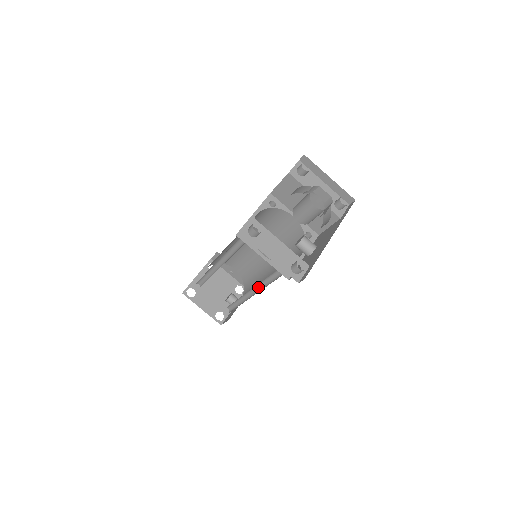
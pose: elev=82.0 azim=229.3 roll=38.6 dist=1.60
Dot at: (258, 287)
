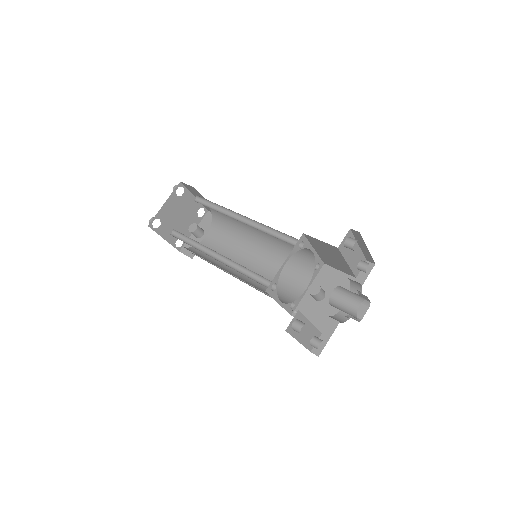
Dot at: (246, 276)
